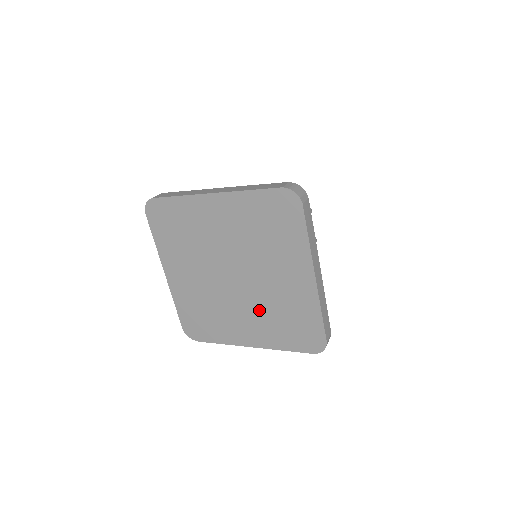
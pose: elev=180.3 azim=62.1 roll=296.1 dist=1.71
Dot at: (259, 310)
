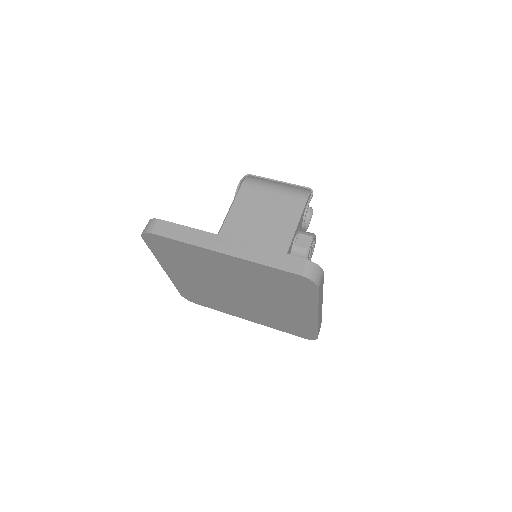
Dot at: (259, 311)
